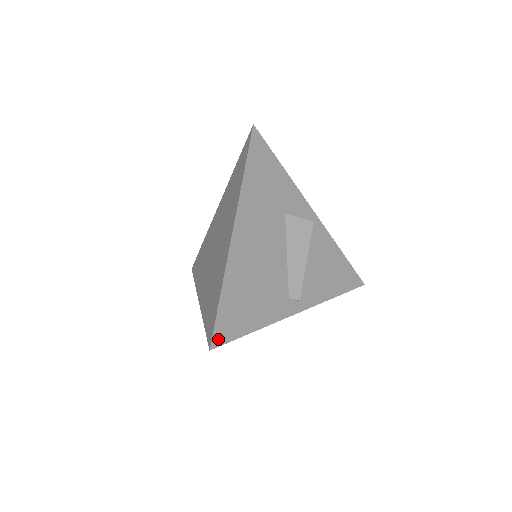
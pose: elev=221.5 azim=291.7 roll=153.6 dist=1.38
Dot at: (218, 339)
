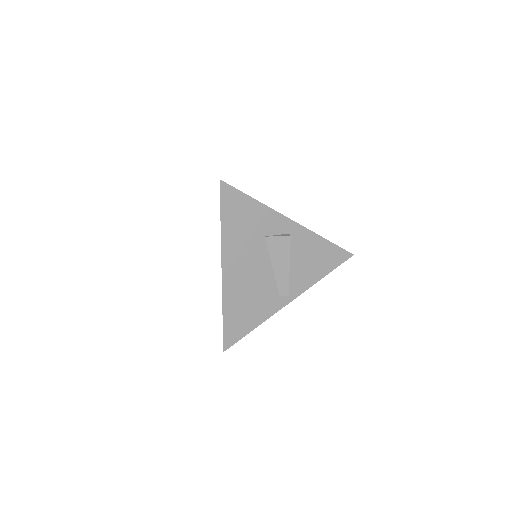
Dot at: (228, 344)
